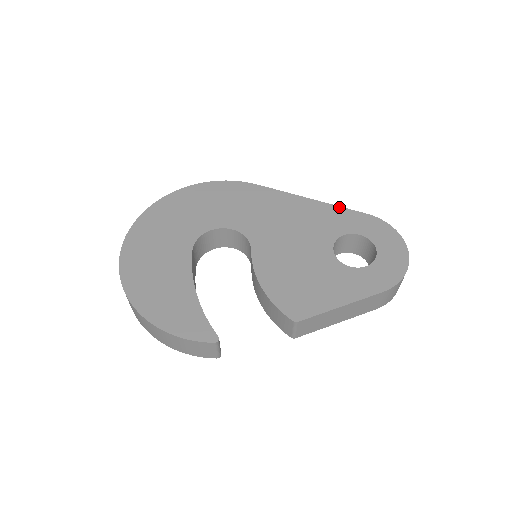
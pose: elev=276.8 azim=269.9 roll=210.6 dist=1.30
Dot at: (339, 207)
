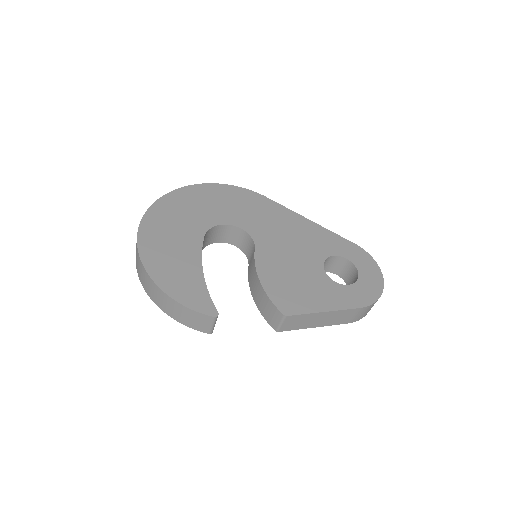
Dot at: (332, 232)
